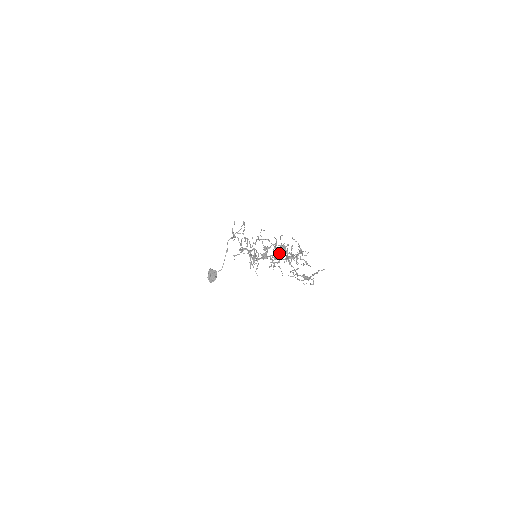
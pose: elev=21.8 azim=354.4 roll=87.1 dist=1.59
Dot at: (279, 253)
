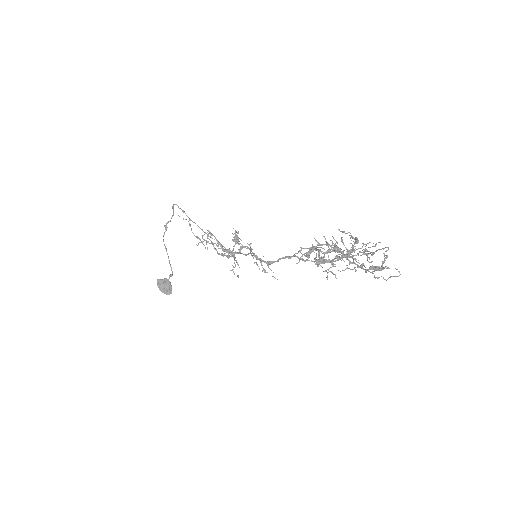
Dot at: (319, 252)
